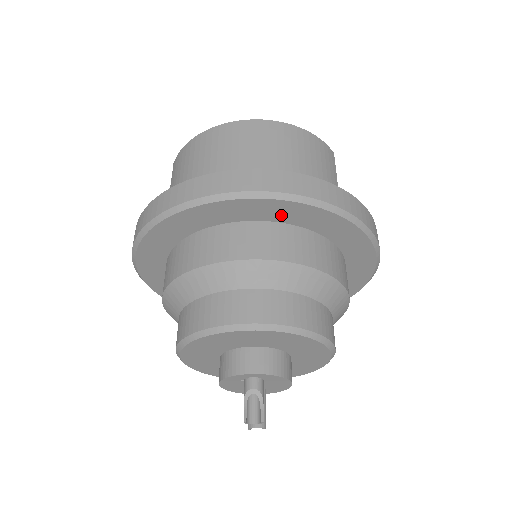
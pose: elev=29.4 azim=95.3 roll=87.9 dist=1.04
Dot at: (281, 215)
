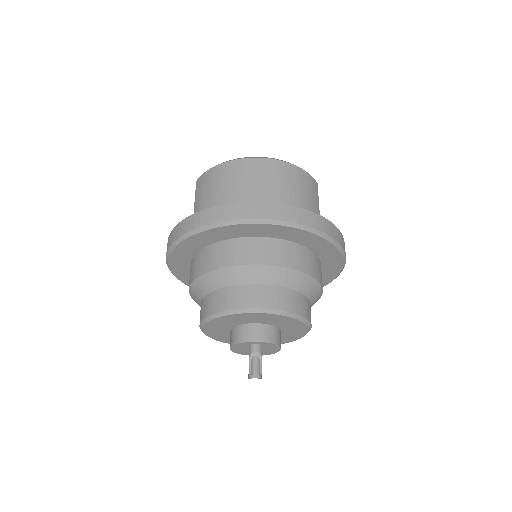
Dot at: (282, 234)
